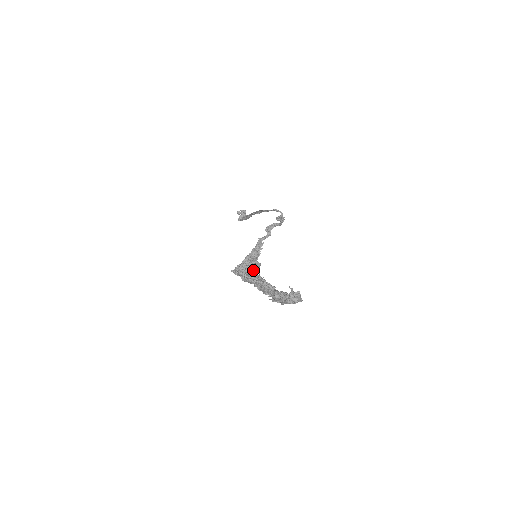
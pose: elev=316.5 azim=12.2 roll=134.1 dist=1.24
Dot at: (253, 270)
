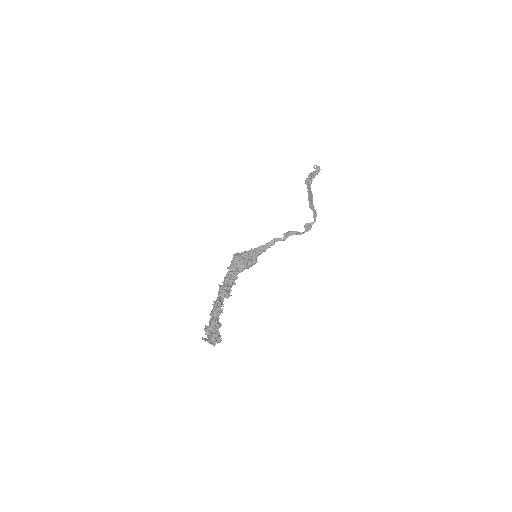
Dot at: (242, 269)
